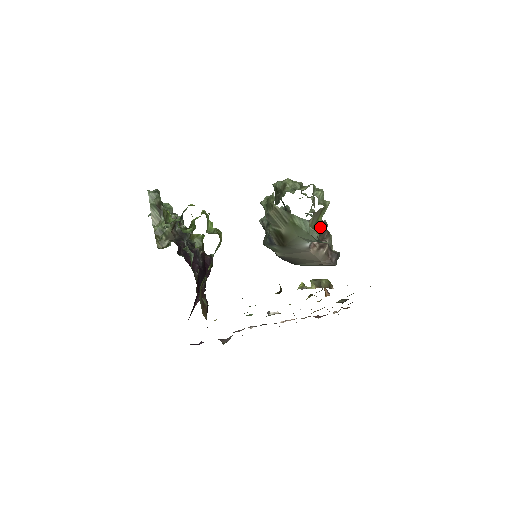
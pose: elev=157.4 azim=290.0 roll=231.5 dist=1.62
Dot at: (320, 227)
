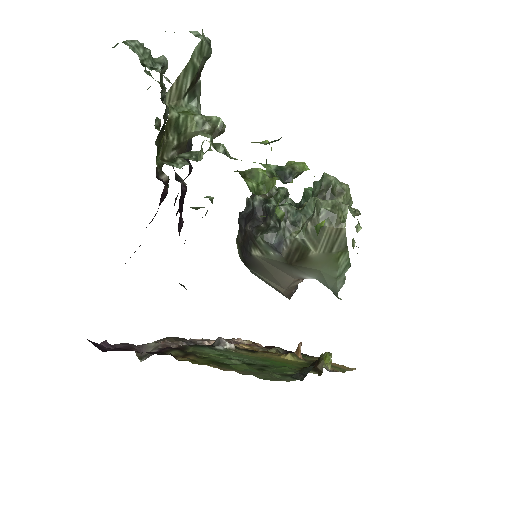
Dot at: occluded
